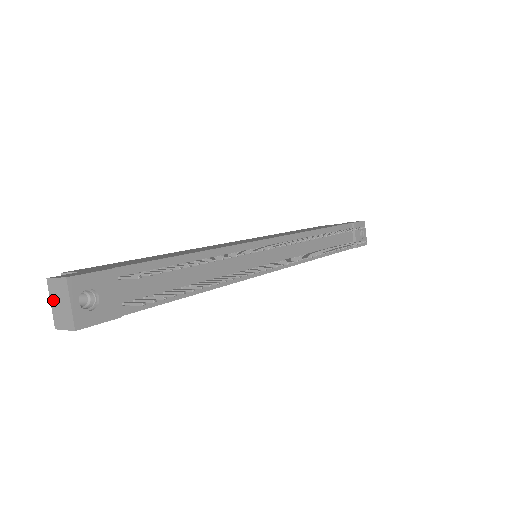
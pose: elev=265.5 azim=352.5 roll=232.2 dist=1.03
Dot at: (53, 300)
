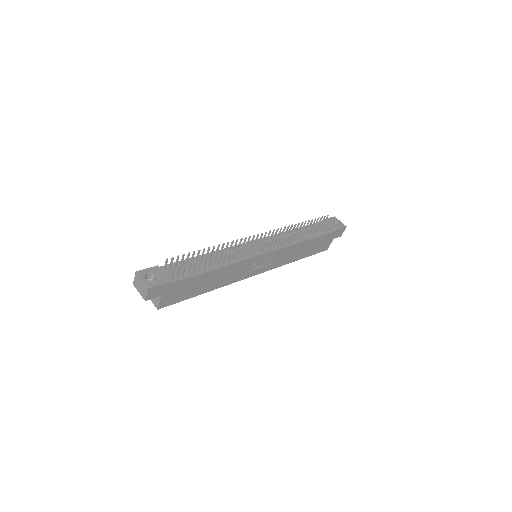
Dot at: (138, 289)
